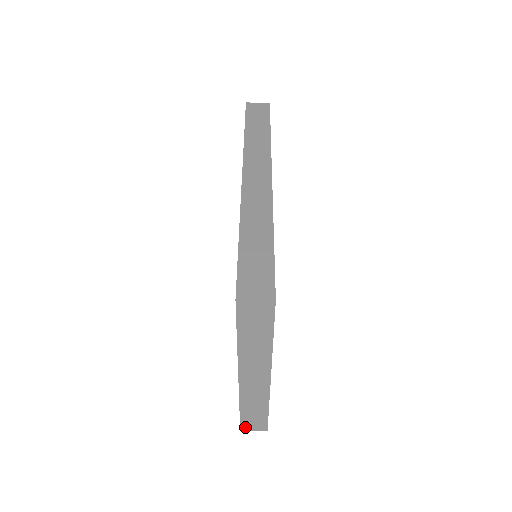
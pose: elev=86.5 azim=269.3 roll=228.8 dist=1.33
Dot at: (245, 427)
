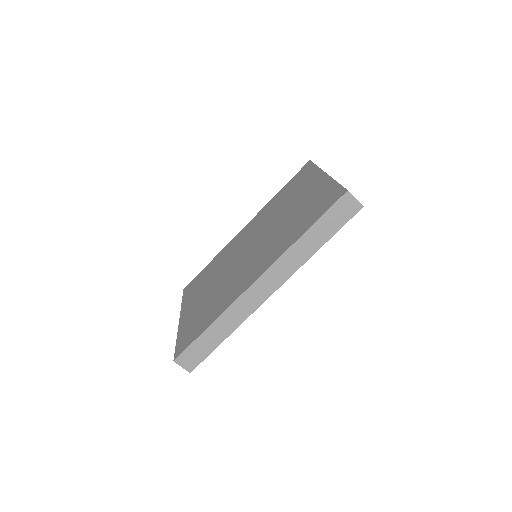
Dot at: occluded
